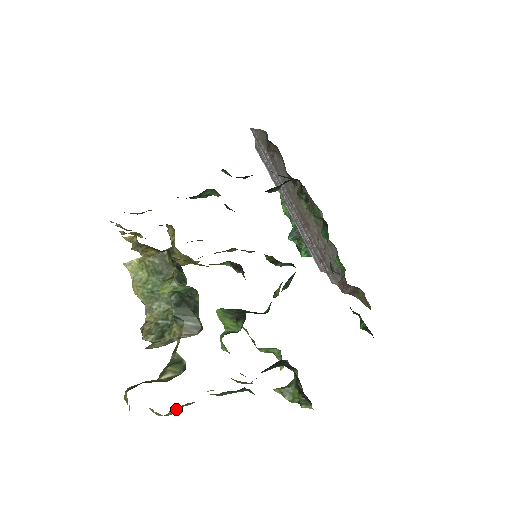
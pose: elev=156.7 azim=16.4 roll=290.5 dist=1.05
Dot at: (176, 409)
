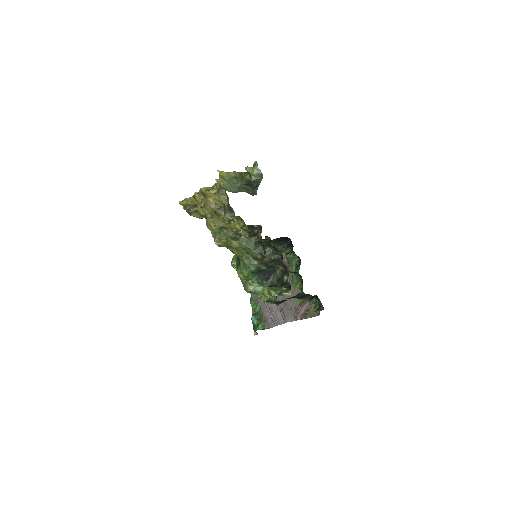
Dot at: (220, 229)
